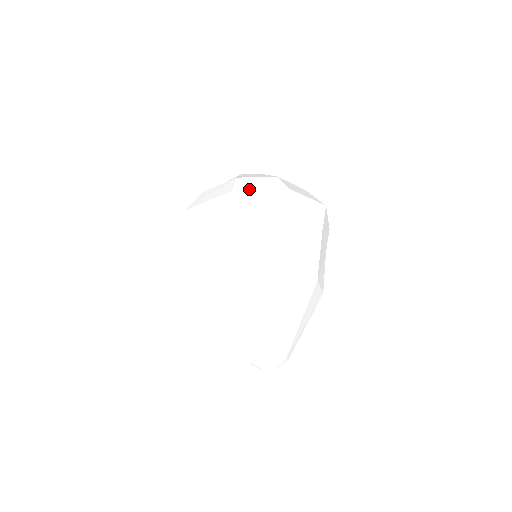
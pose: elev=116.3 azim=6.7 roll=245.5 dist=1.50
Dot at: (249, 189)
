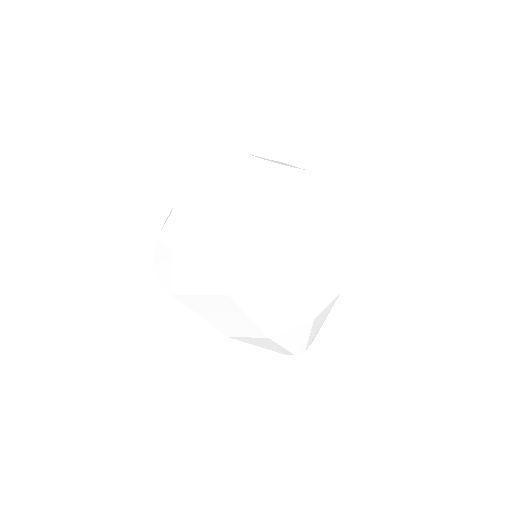
Dot at: (186, 293)
